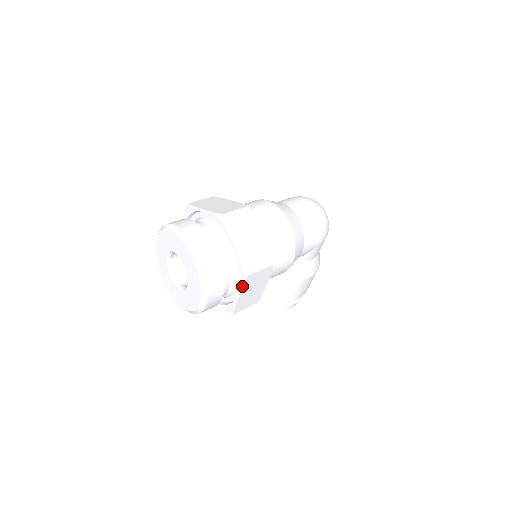
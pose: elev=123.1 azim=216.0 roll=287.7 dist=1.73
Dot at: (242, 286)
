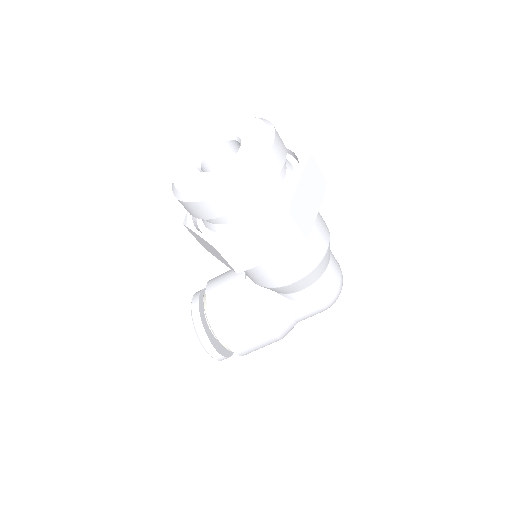
Dot at: (268, 219)
